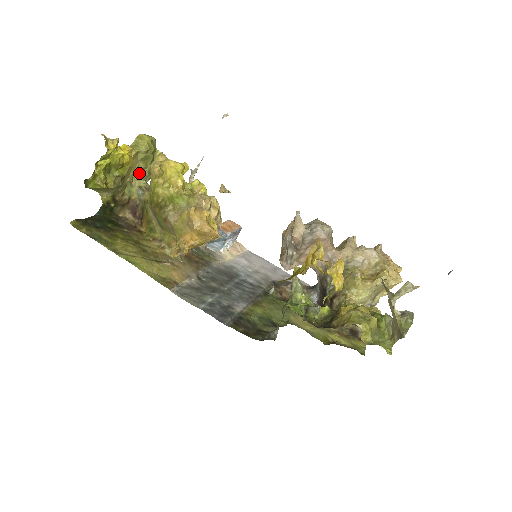
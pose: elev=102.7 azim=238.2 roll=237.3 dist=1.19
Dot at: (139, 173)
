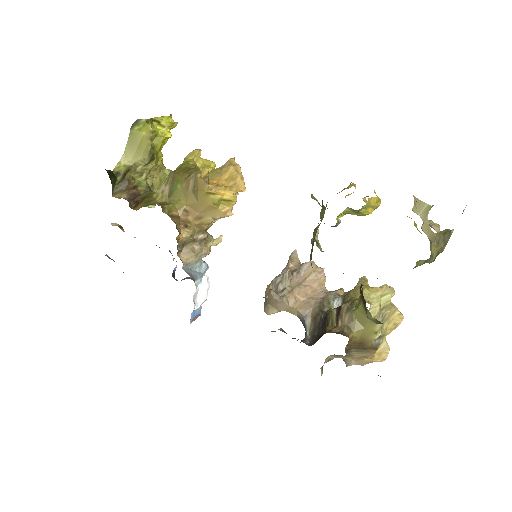
Dot at: (153, 183)
